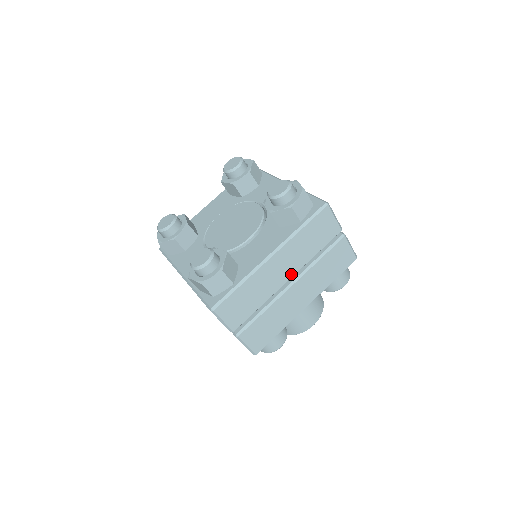
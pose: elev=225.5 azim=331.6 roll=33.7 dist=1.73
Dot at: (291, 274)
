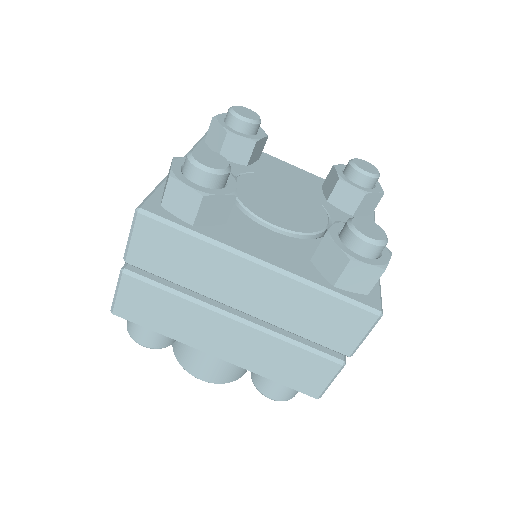
Dot at: occluded
